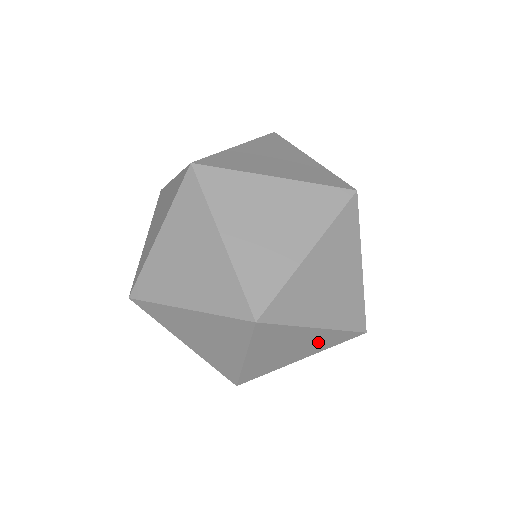
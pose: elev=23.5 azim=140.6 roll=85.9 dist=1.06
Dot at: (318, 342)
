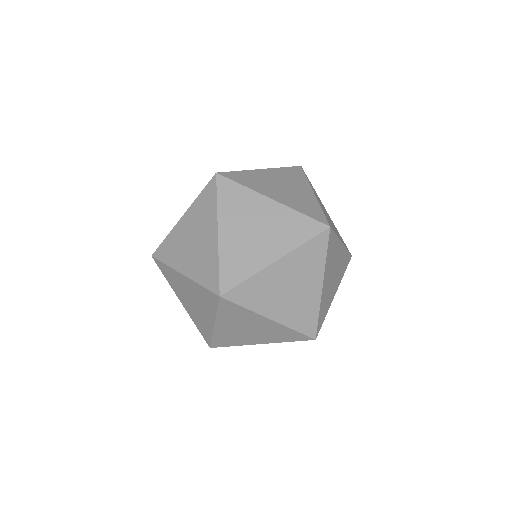
Dot at: (301, 308)
